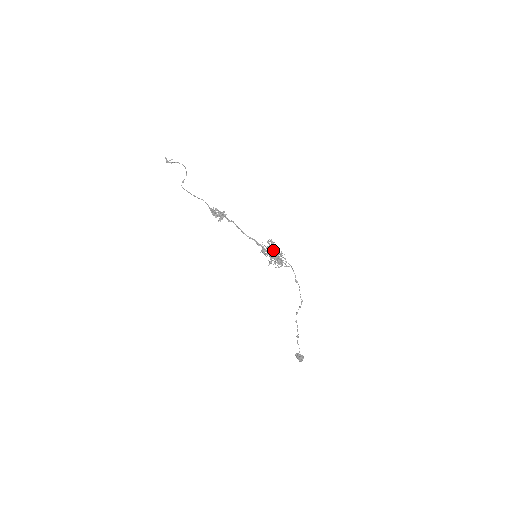
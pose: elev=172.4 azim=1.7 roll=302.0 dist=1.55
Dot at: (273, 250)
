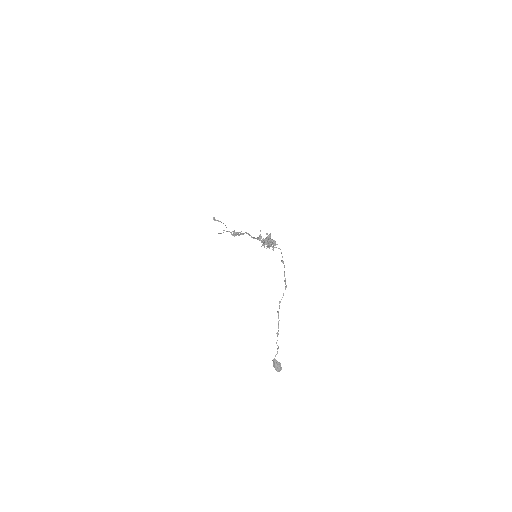
Dot at: occluded
